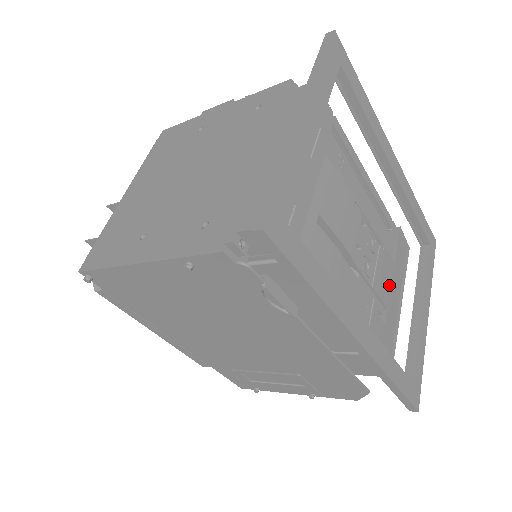
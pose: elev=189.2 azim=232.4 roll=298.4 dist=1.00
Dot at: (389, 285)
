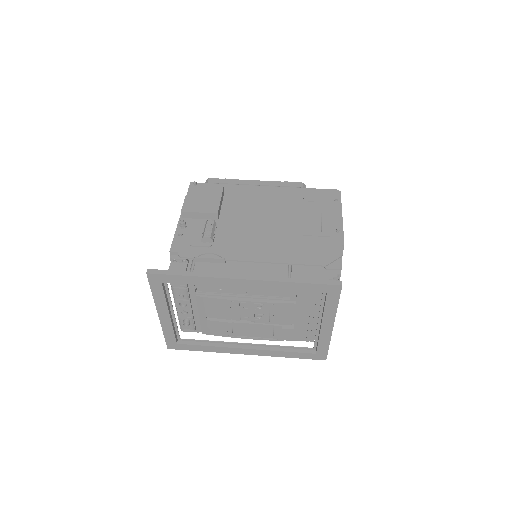
Dot at: (292, 314)
